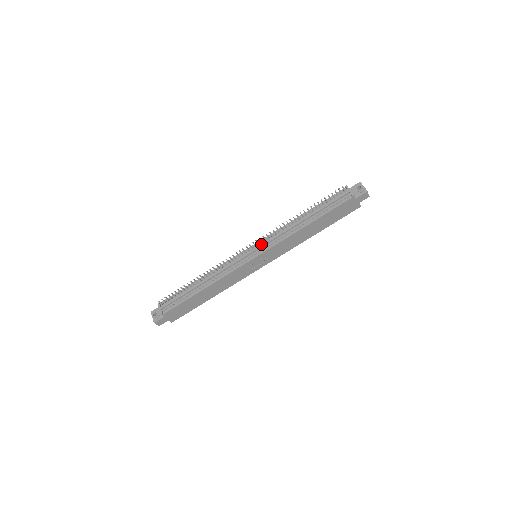
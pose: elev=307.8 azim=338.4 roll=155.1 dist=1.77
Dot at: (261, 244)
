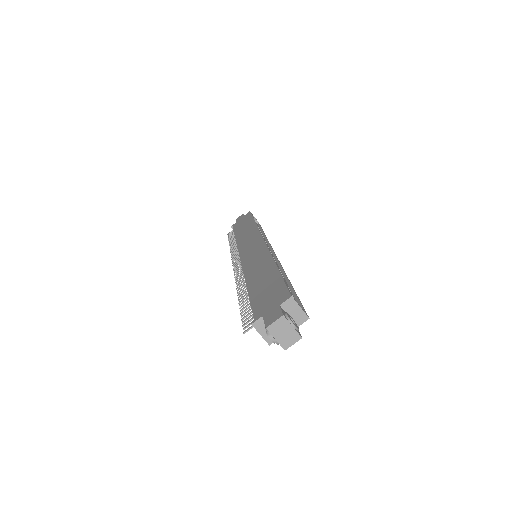
Dot at: occluded
